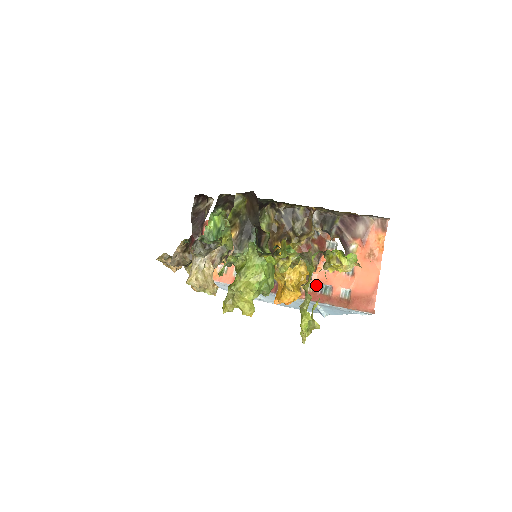
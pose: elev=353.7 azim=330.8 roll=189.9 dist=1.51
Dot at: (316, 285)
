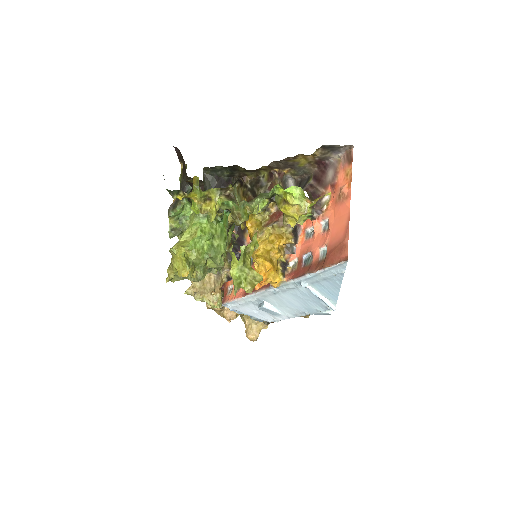
Dot at: (300, 259)
